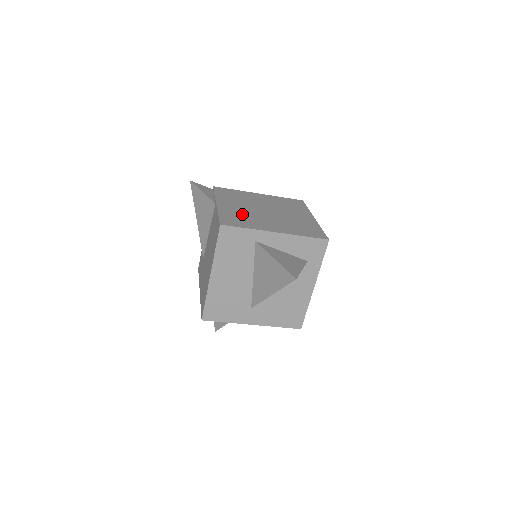
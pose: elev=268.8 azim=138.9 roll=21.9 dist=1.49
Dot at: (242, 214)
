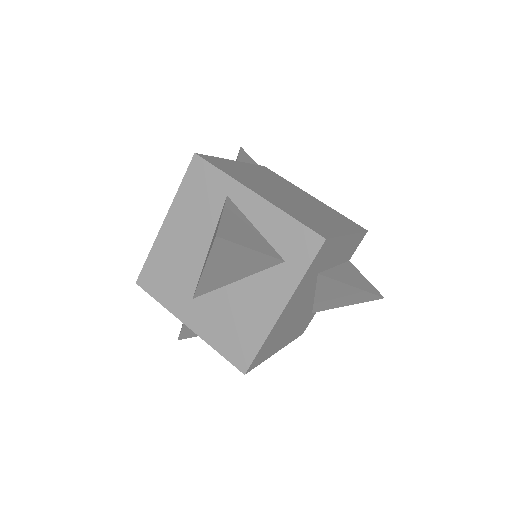
Dot at: (247, 174)
